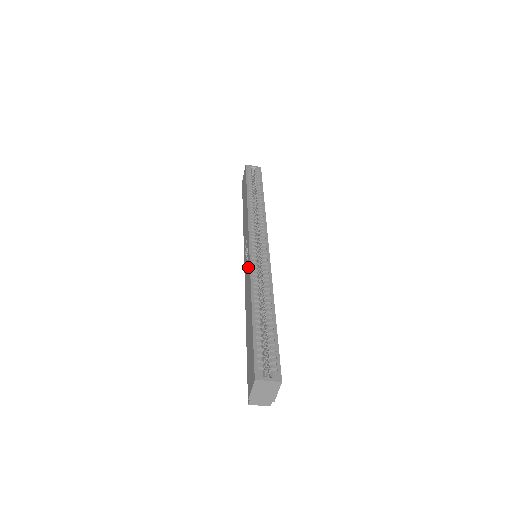
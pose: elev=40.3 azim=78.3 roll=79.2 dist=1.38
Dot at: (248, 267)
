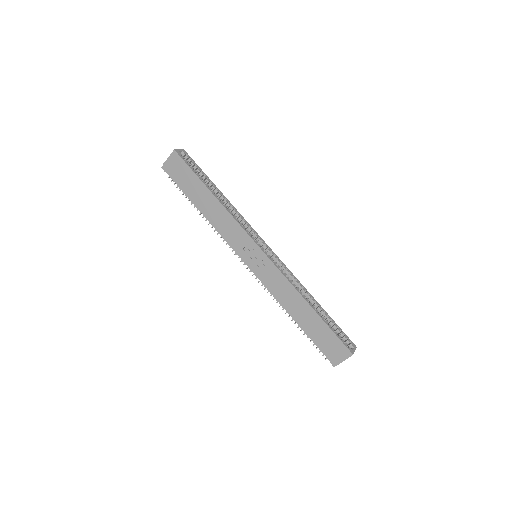
Dot at: (276, 273)
